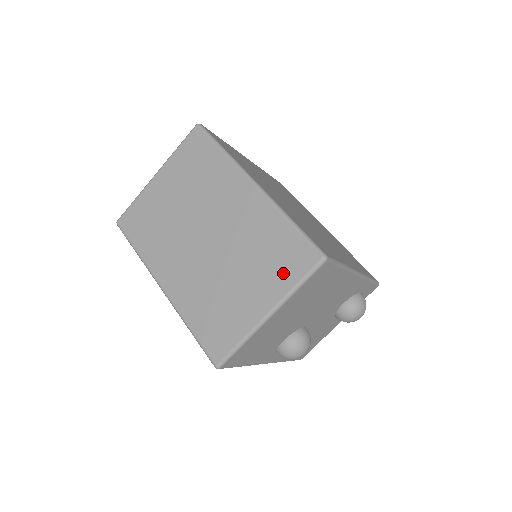
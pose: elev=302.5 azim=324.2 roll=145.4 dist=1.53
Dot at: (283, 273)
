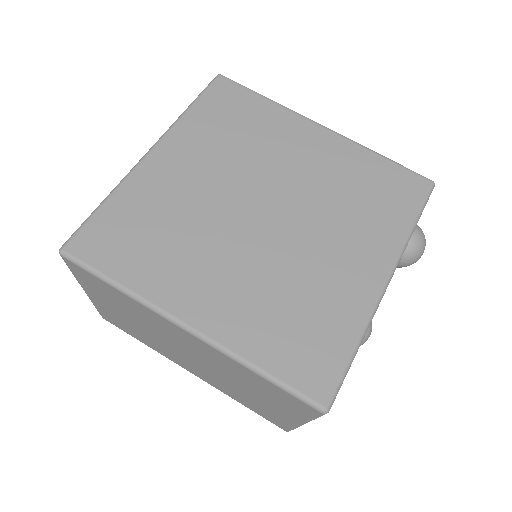
Dot at: (290, 407)
